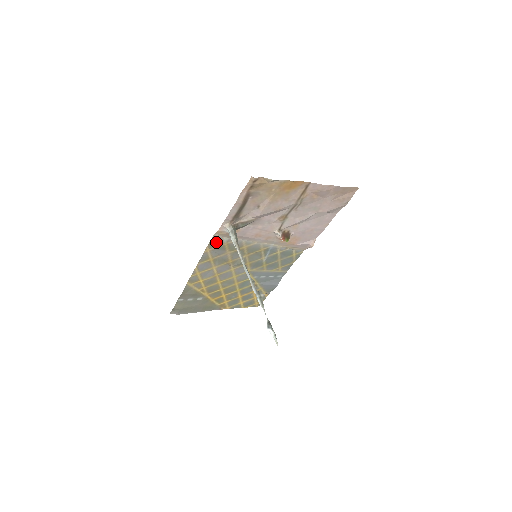
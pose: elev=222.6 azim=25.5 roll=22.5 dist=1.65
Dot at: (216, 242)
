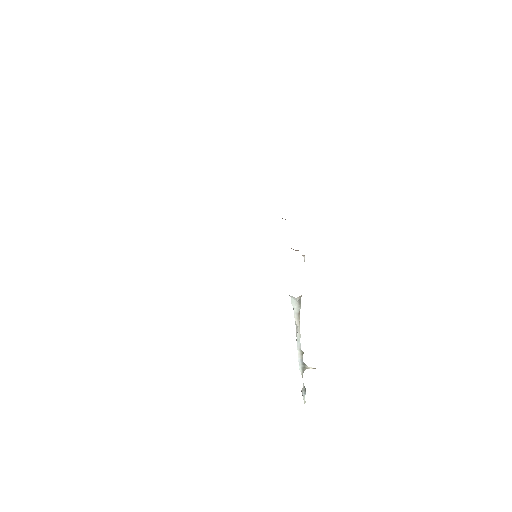
Dot at: occluded
